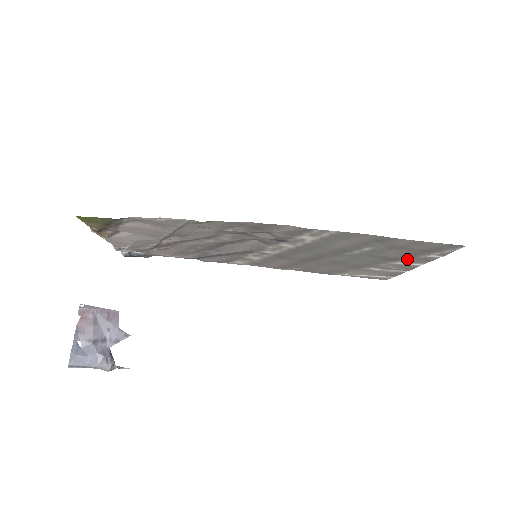
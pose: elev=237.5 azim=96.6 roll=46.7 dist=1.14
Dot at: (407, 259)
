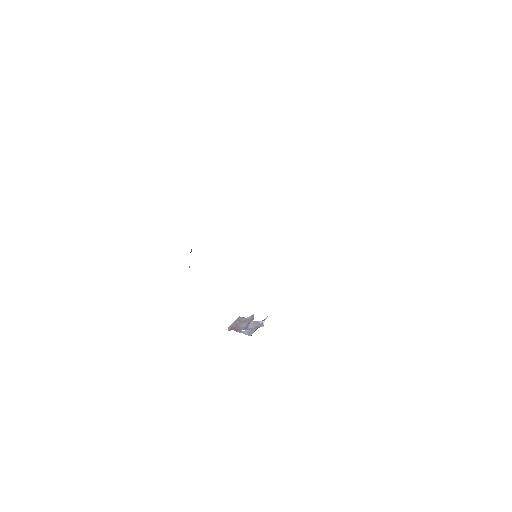
Dot at: occluded
